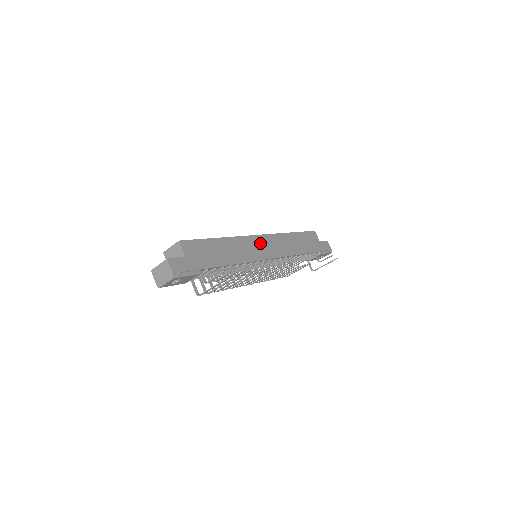
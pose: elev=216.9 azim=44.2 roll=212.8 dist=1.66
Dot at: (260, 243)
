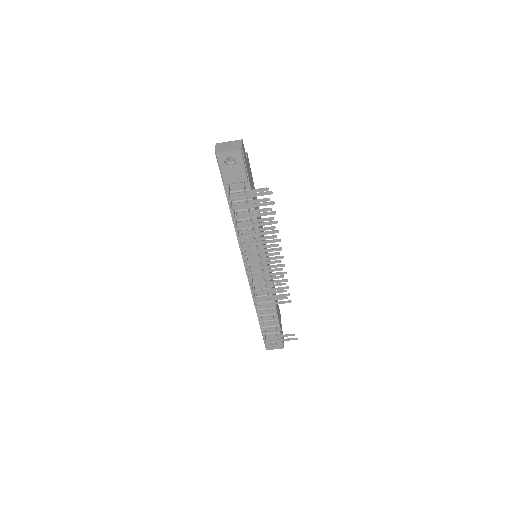
Dot at: occluded
